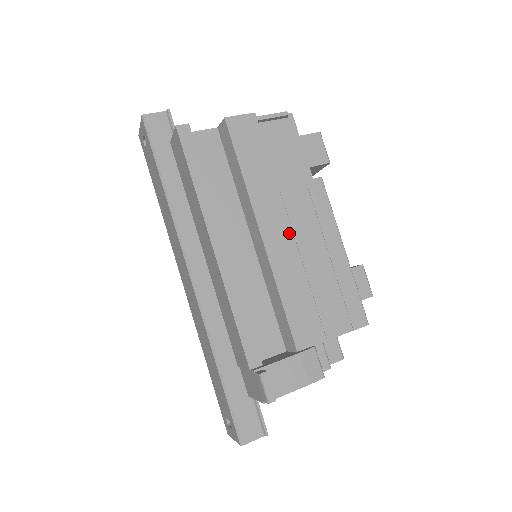
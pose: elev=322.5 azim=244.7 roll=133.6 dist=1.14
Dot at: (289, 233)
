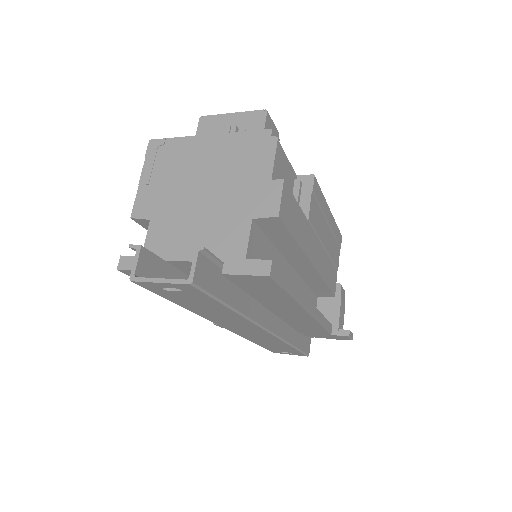
Dot at: (318, 242)
